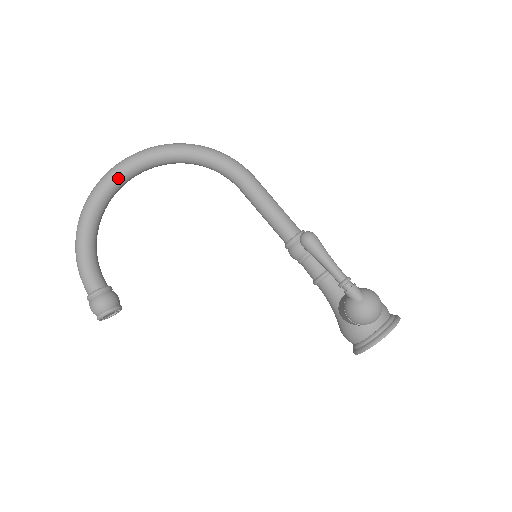
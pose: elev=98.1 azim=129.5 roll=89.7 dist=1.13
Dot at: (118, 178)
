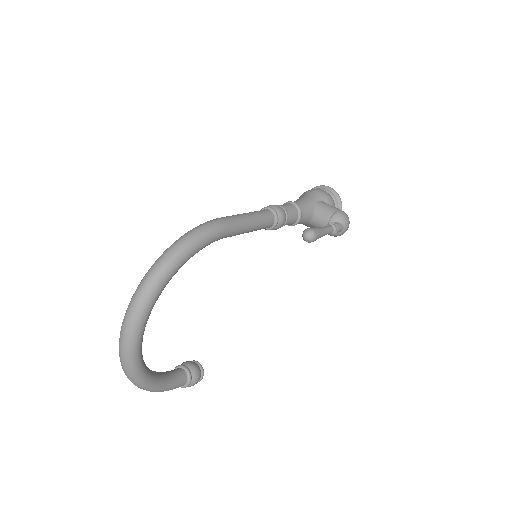
Dot at: (141, 344)
